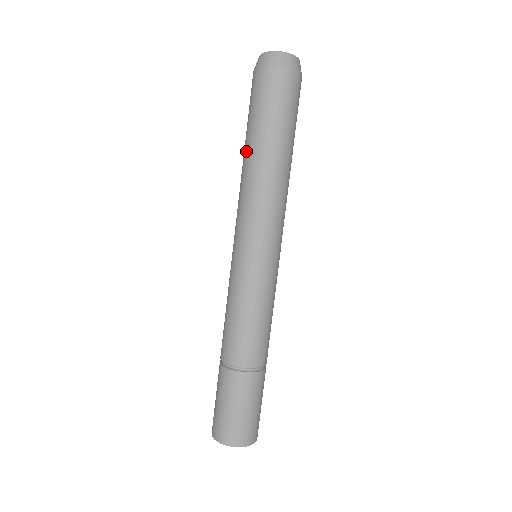
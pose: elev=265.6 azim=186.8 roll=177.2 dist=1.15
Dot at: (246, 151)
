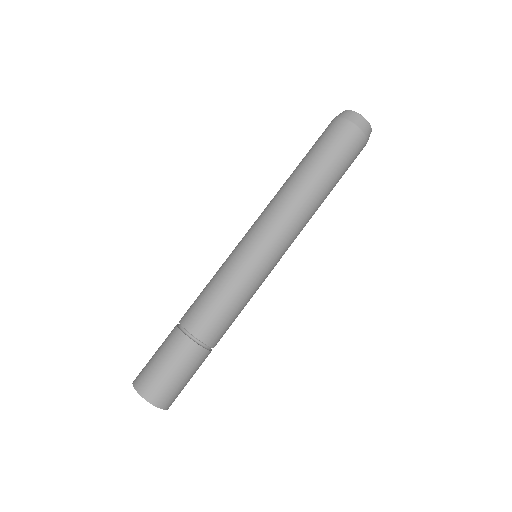
Dot at: (305, 175)
